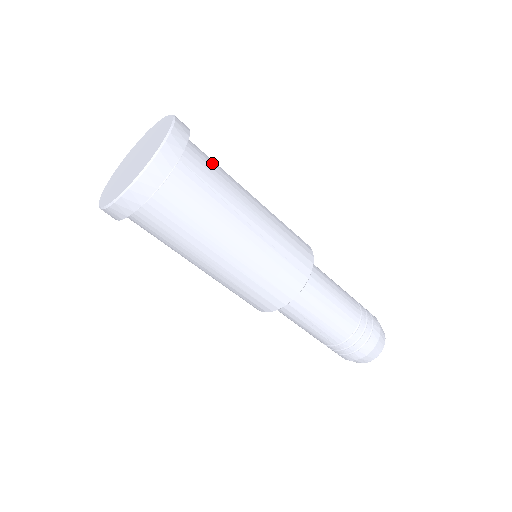
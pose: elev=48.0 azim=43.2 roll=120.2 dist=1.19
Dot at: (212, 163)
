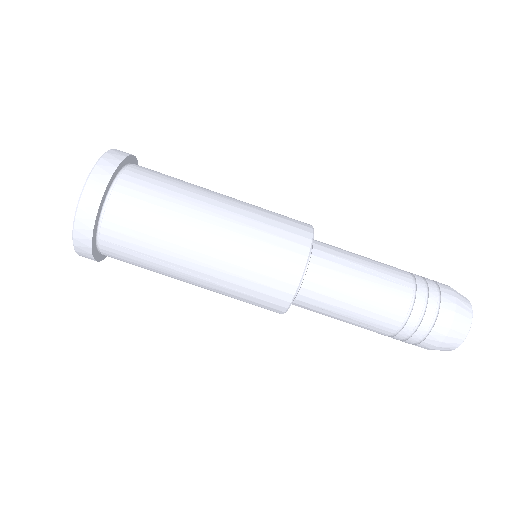
Dot at: occluded
